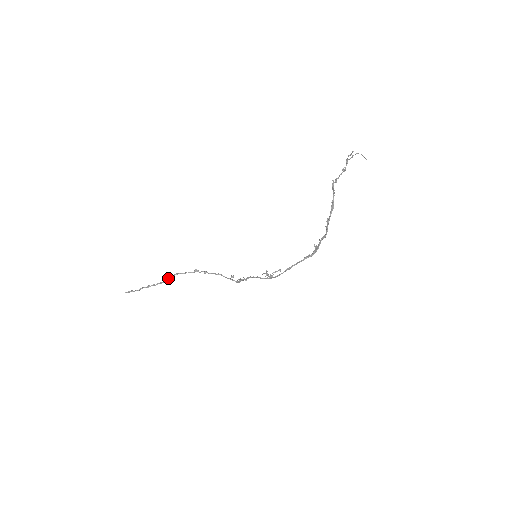
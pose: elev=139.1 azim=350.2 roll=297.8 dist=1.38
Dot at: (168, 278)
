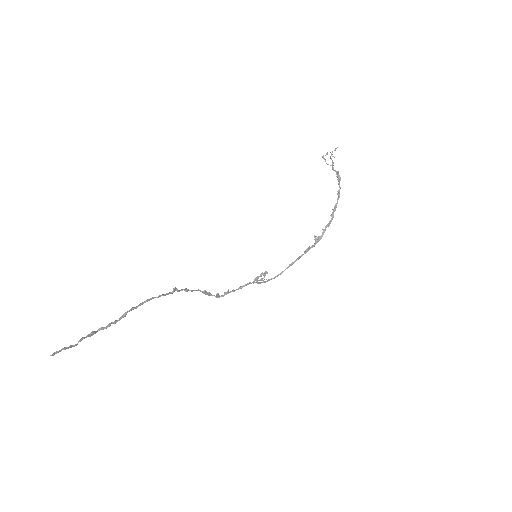
Dot at: occluded
